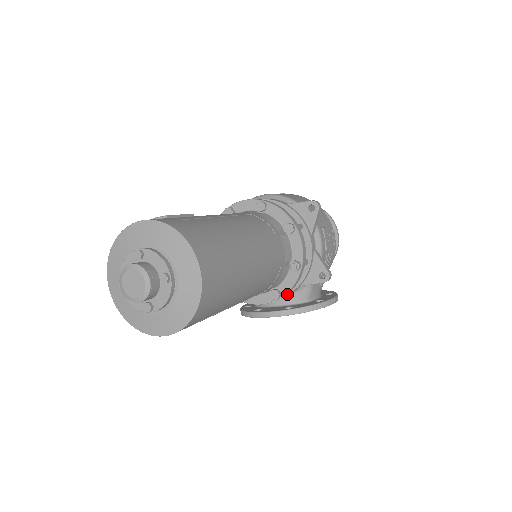
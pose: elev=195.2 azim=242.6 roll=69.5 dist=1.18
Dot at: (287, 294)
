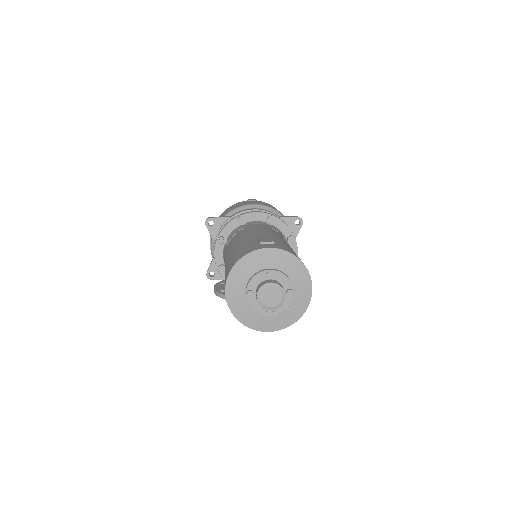
Dot at: occluded
